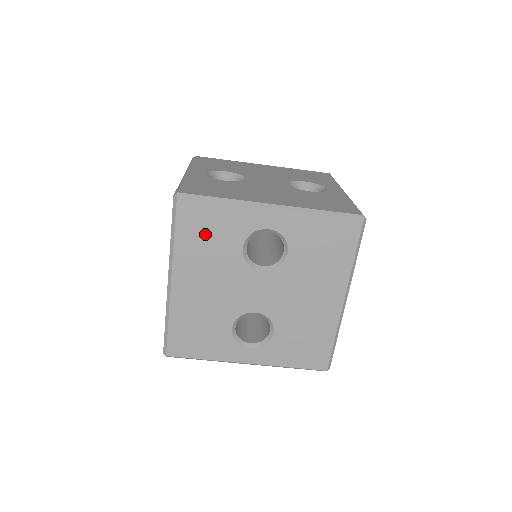
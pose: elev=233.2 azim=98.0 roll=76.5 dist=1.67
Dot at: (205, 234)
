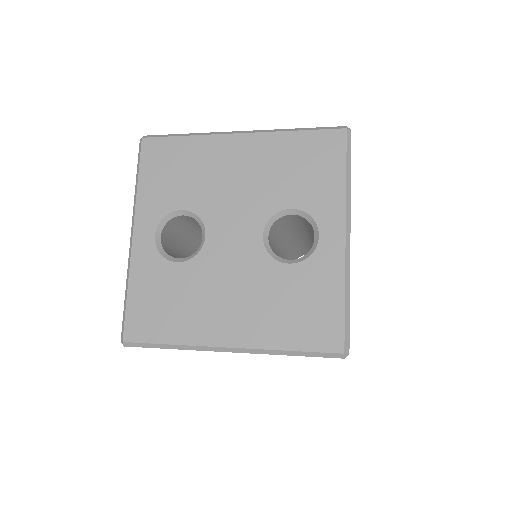
Dot at: occluded
